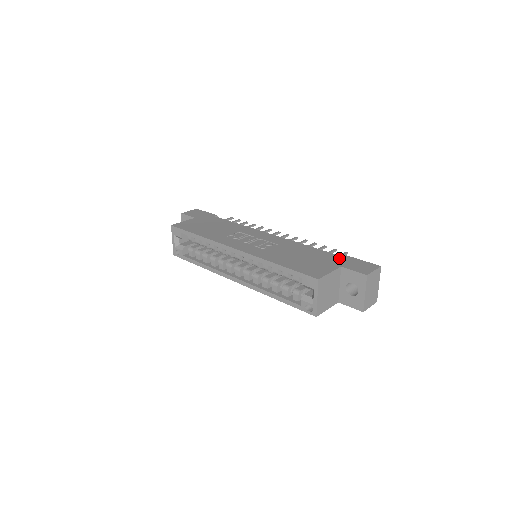
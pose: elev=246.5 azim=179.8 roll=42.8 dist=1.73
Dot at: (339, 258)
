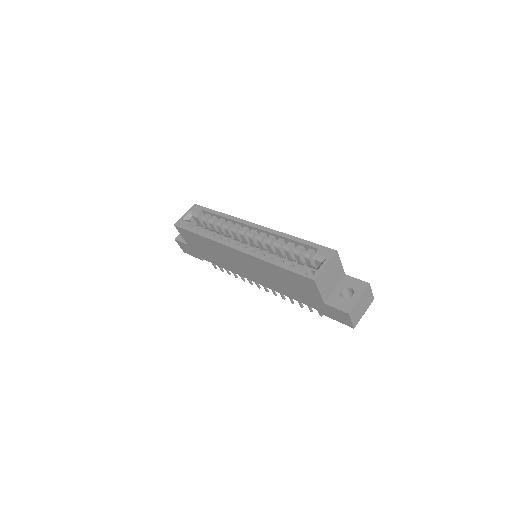
Dot at: occluded
